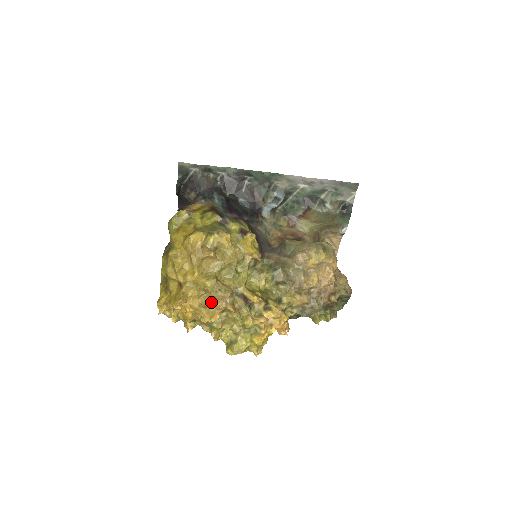
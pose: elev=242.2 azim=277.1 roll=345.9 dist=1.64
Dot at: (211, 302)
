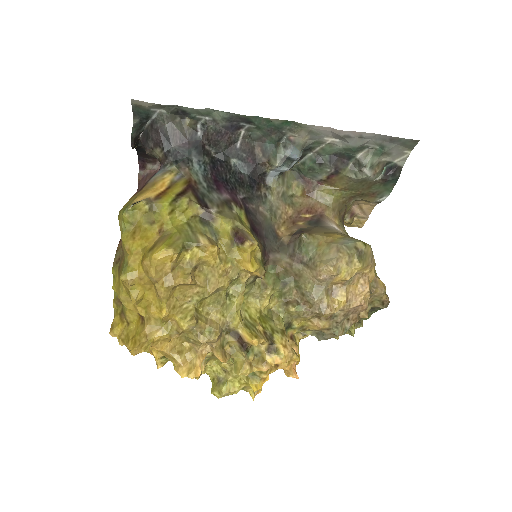
Dot at: (189, 344)
